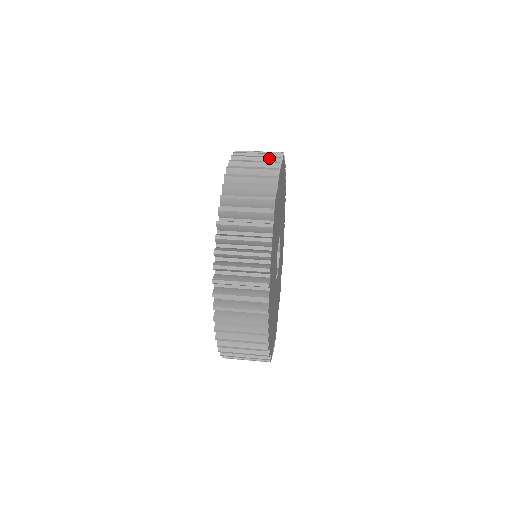
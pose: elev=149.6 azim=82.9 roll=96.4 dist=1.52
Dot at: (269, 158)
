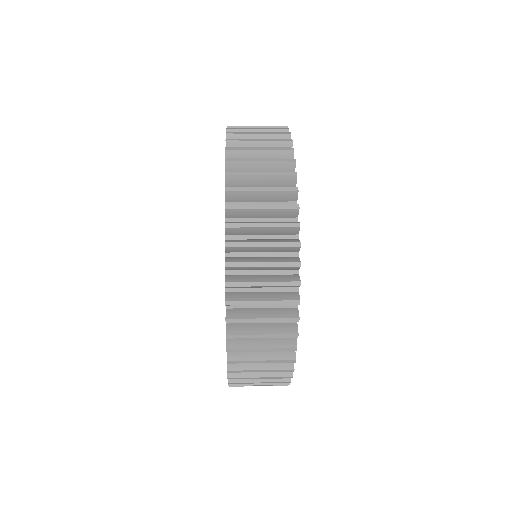
Dot at: occluded
